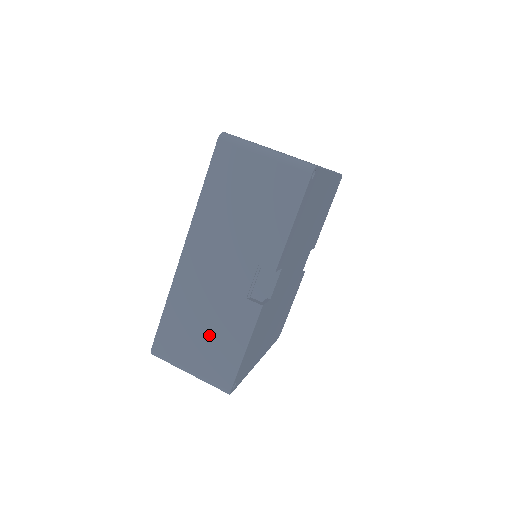
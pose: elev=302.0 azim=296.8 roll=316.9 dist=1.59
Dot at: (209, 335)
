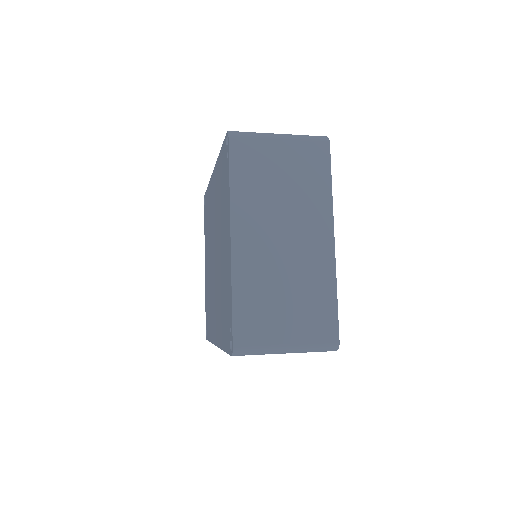
Dot at: occluded
